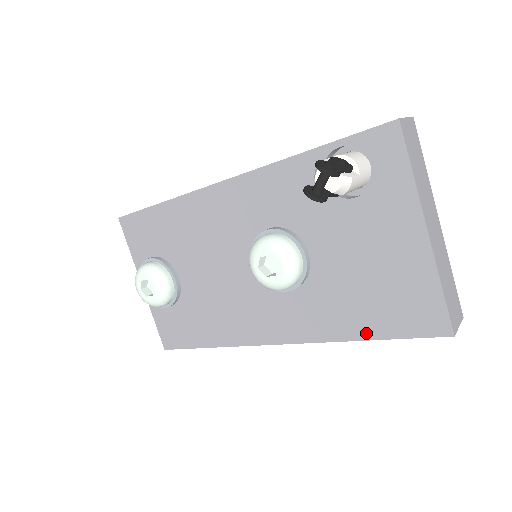
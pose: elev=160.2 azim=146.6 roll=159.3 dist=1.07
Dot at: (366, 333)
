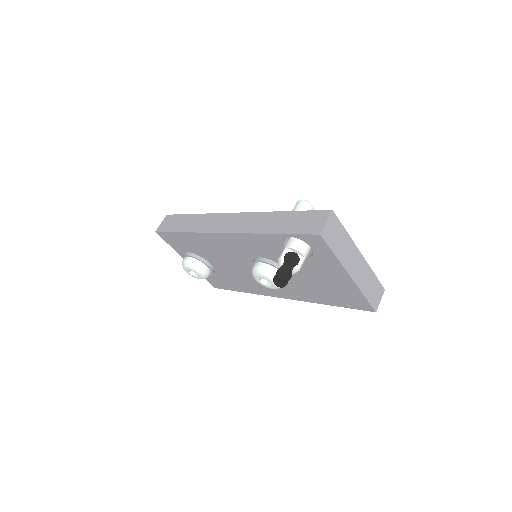
Dot at: (331, 303)
